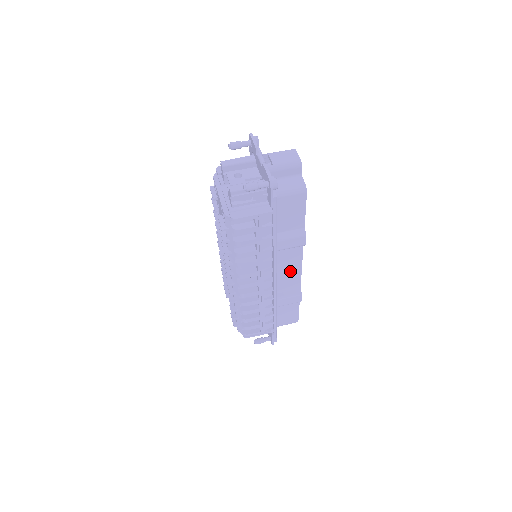
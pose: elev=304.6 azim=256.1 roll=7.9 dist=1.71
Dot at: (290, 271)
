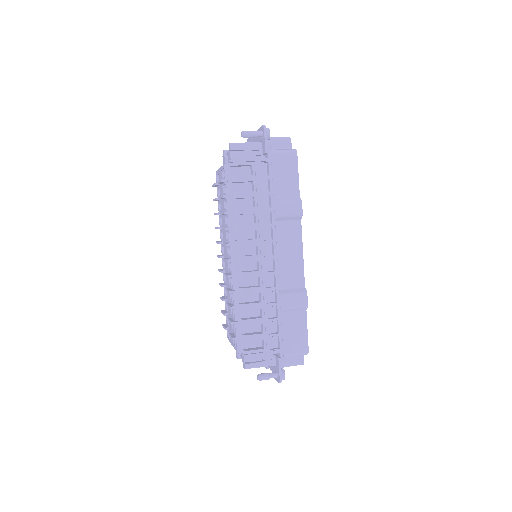
Dot at: (291, 257)
